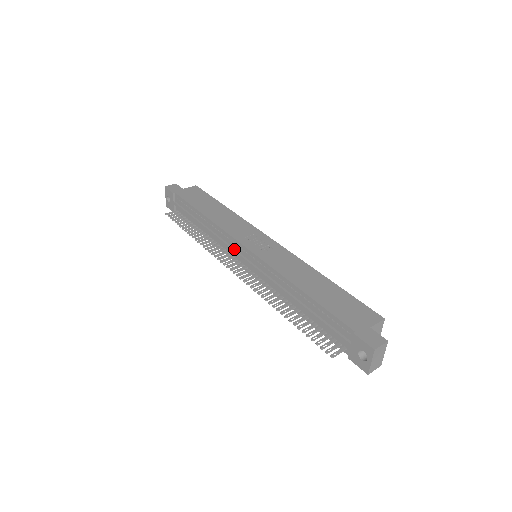
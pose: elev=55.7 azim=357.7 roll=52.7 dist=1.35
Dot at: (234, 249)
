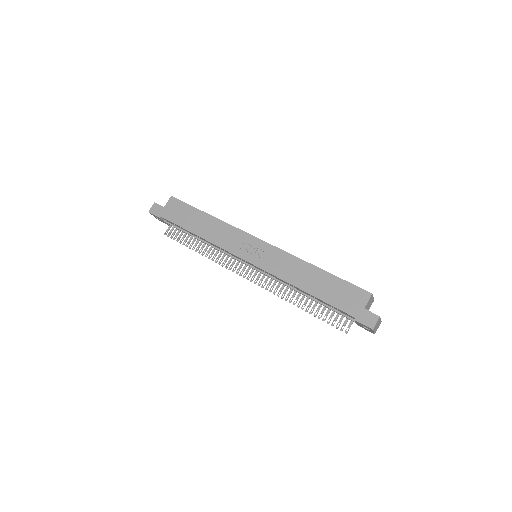
Dot at: (237, 259)
